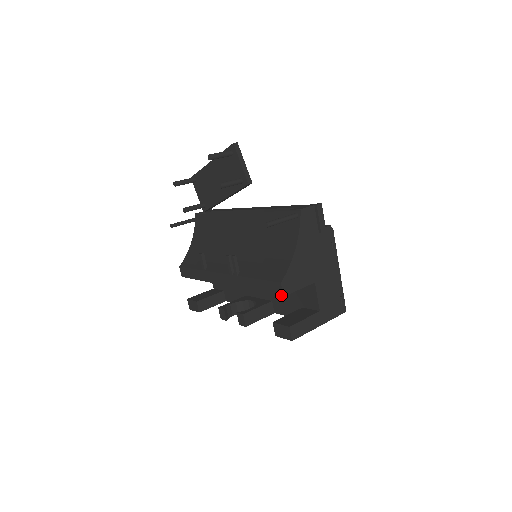
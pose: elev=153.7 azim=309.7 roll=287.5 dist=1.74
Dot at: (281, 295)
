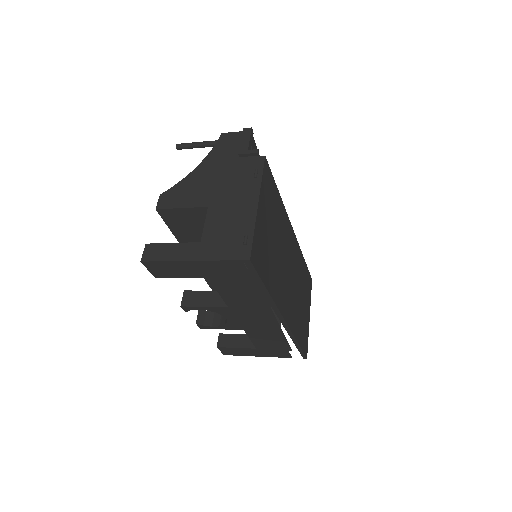
Dot at: (157, 210)
